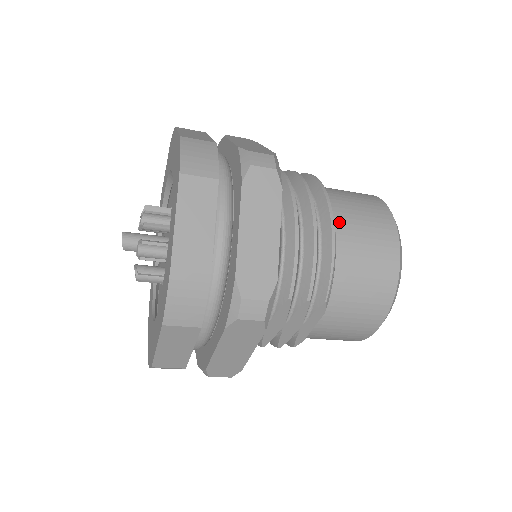
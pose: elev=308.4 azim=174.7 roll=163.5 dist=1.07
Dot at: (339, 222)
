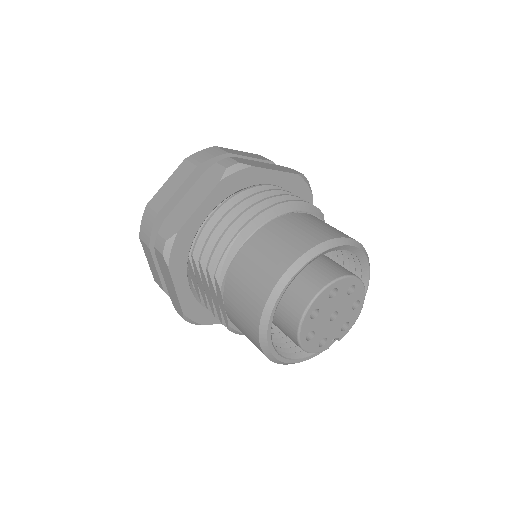
Dot at: (266, 228)
